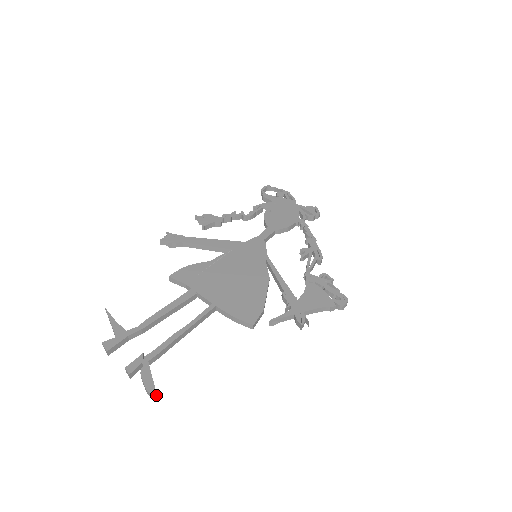
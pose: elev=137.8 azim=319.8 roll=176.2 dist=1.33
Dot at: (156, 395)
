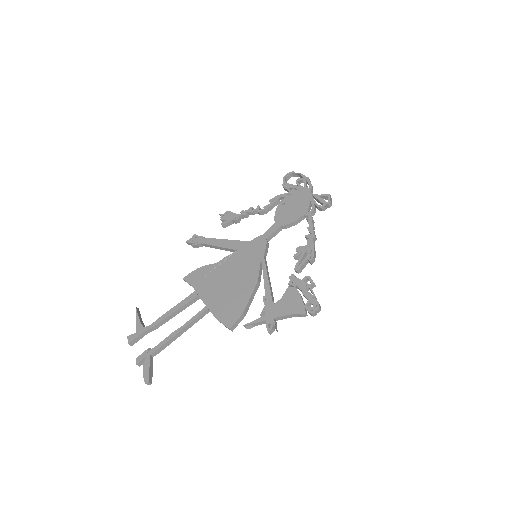
Dot at: (150, 383)
